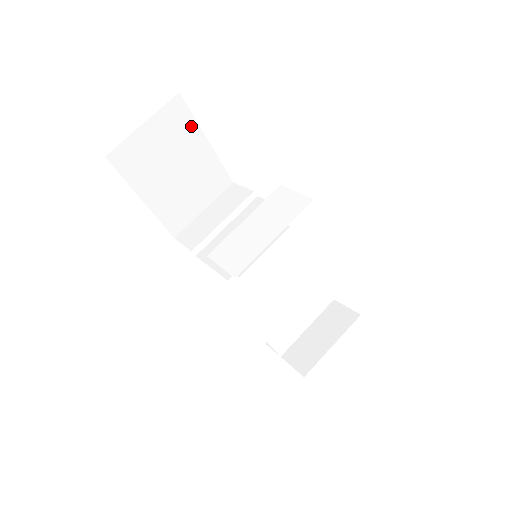
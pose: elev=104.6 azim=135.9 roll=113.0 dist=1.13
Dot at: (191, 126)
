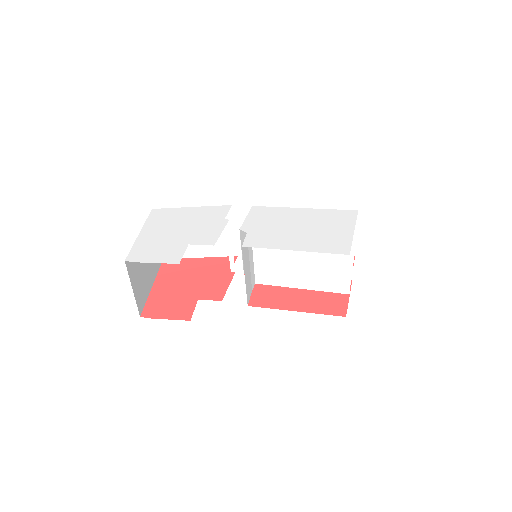
Dot at: occluded
